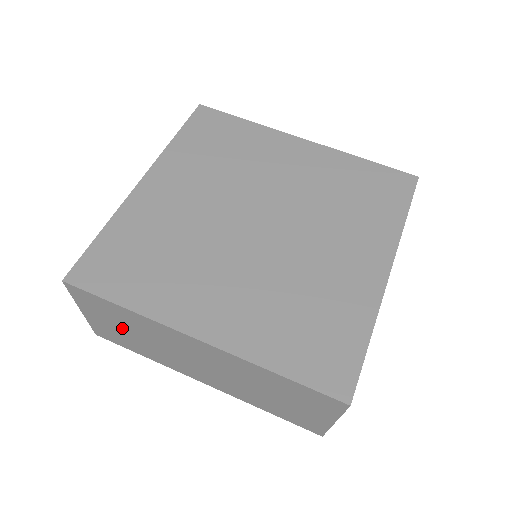
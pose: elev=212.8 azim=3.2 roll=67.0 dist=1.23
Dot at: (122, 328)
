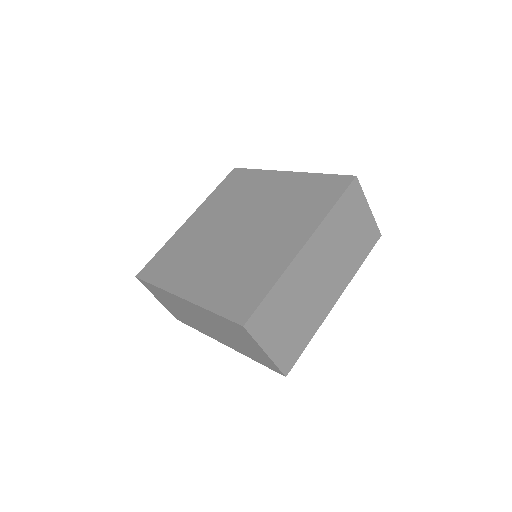
Dot at: (172, 306)
